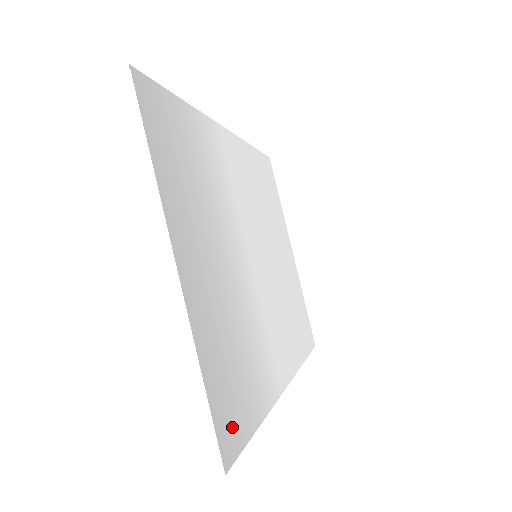
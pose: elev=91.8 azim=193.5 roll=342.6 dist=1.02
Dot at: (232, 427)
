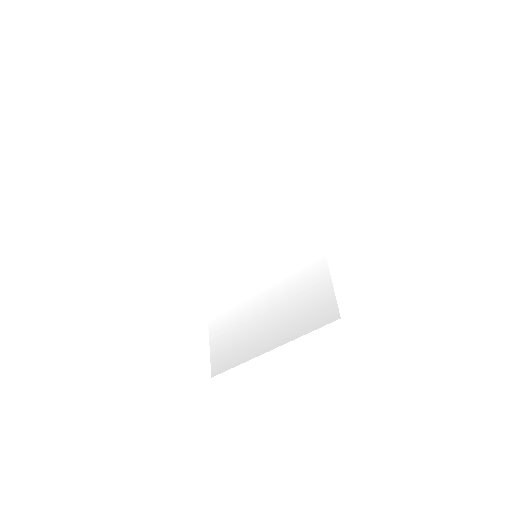
Dot at: (218, 359)
